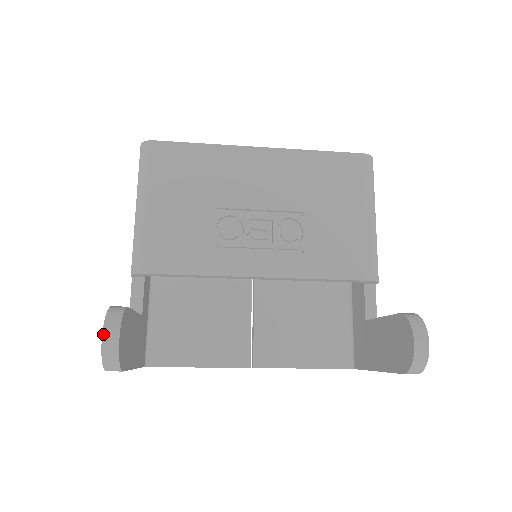
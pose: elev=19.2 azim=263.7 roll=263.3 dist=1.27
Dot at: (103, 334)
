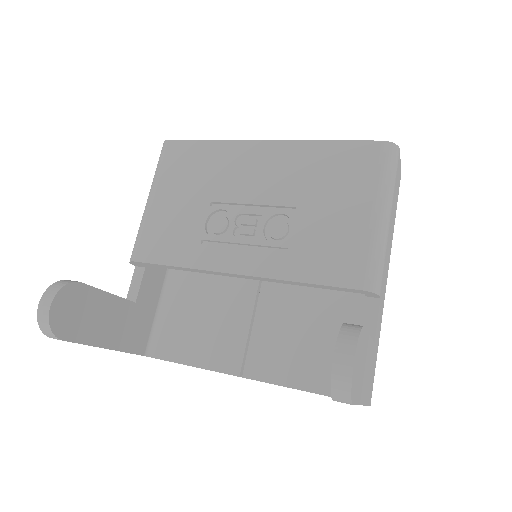
Dot at: (40, 300)
